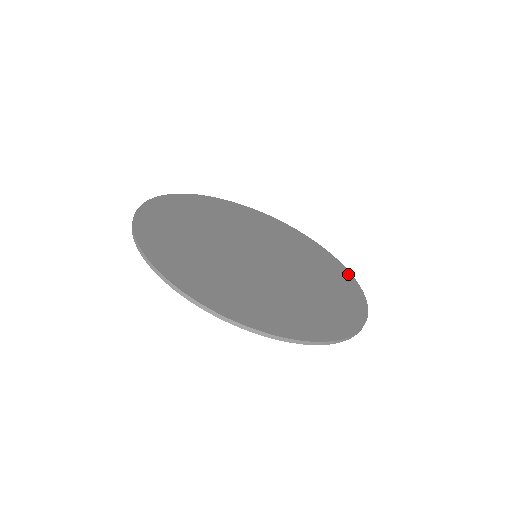
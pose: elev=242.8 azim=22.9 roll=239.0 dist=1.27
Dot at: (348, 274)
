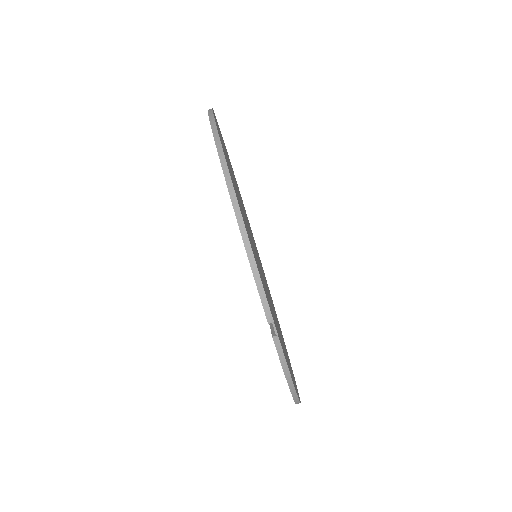
Dot at: occluded
